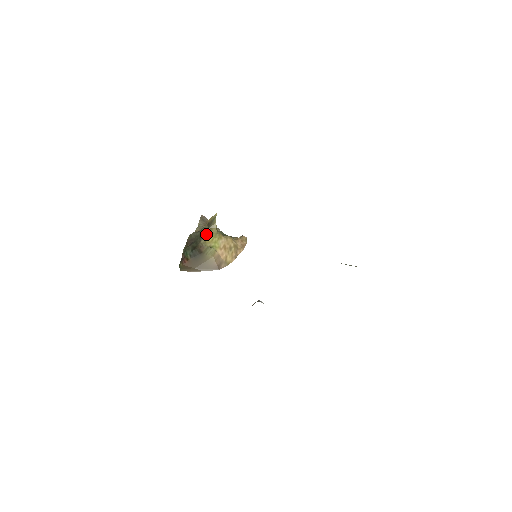
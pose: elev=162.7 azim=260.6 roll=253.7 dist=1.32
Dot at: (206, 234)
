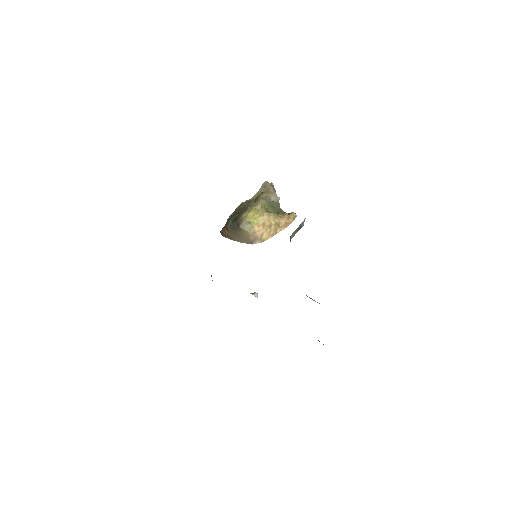
Dot at: (250, 208)
